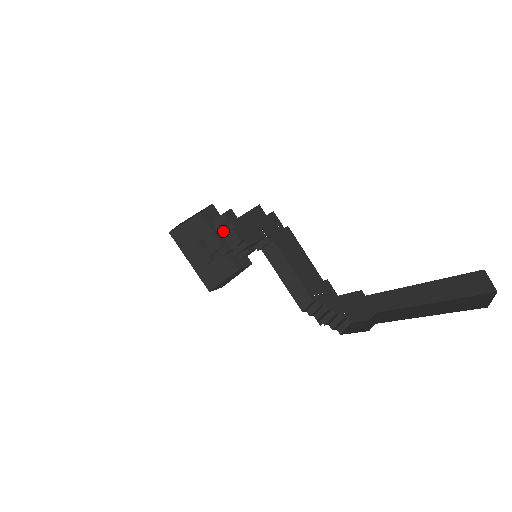
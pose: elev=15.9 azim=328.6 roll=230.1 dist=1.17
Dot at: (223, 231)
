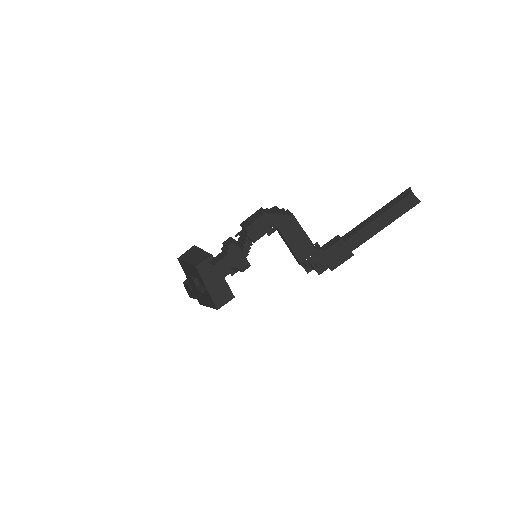
Dot at: occluded
